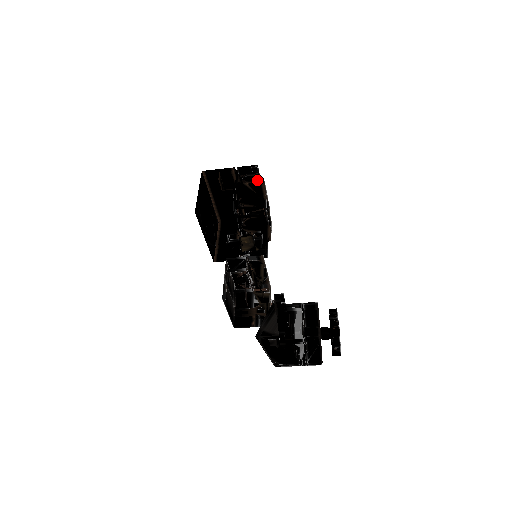
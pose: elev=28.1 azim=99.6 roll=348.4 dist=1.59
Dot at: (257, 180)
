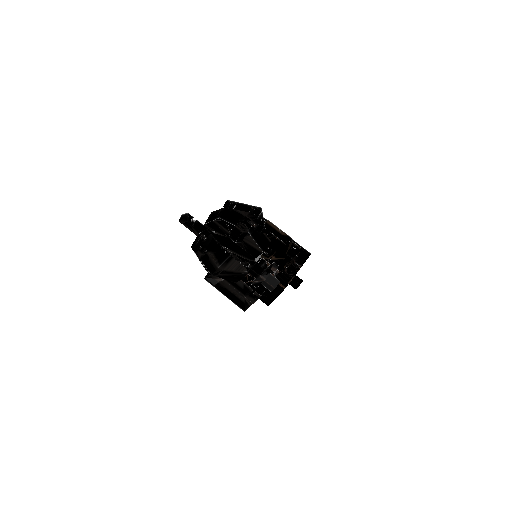
Dot at: occluded
